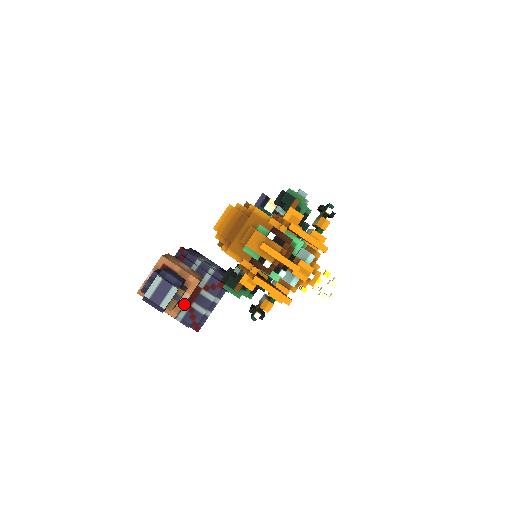
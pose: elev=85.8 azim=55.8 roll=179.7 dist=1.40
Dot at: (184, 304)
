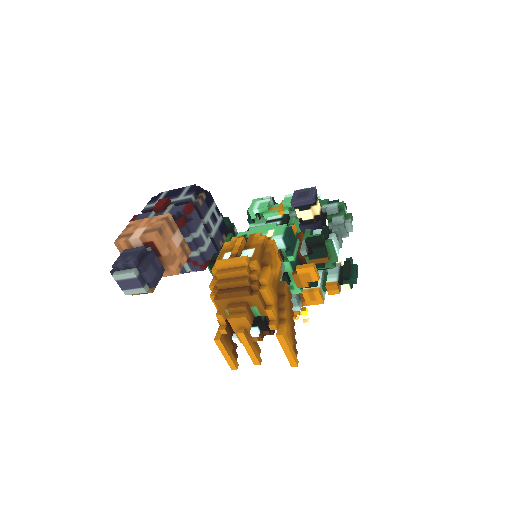
Dot at: occluded
